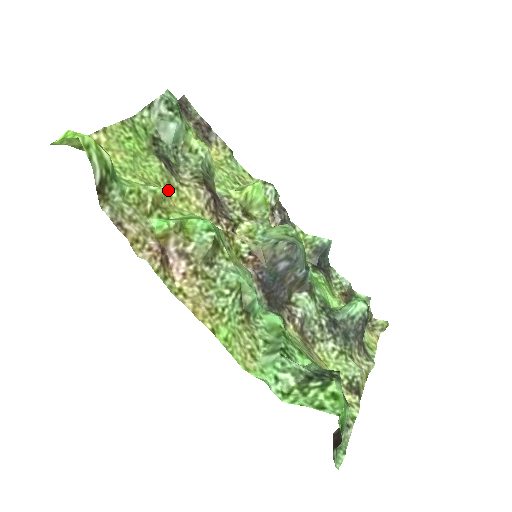
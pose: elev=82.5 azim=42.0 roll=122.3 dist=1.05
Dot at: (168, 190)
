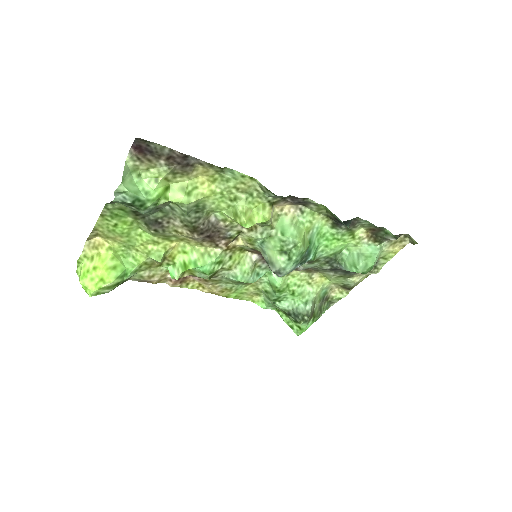
Dot at: (167, 239)
